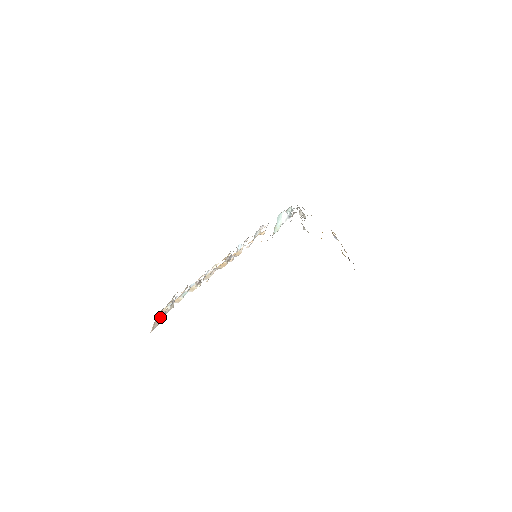
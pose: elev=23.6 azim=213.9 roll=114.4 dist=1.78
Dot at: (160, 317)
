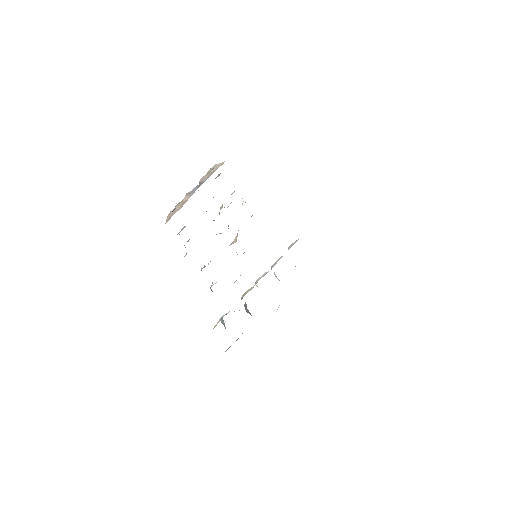
Dot at: (184, 200)
